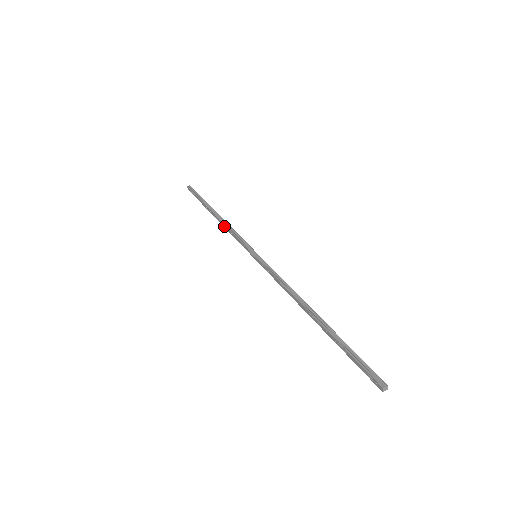
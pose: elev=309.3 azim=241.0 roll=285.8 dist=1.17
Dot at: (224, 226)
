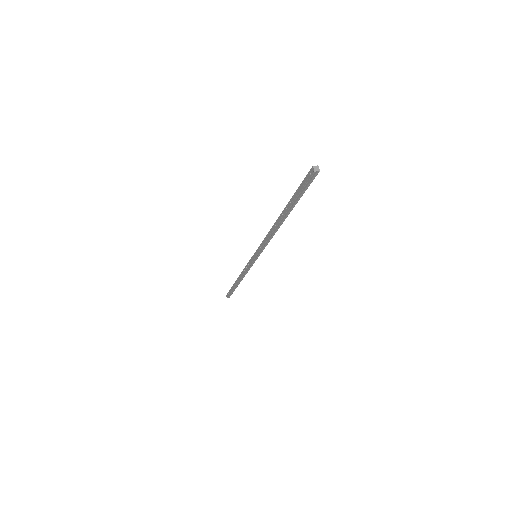
Dot at: (241, 275)
